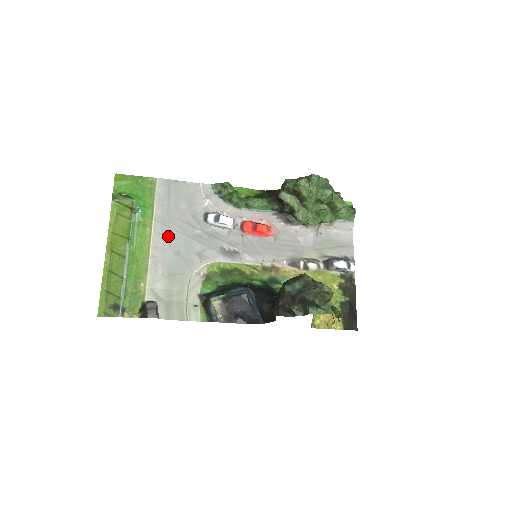
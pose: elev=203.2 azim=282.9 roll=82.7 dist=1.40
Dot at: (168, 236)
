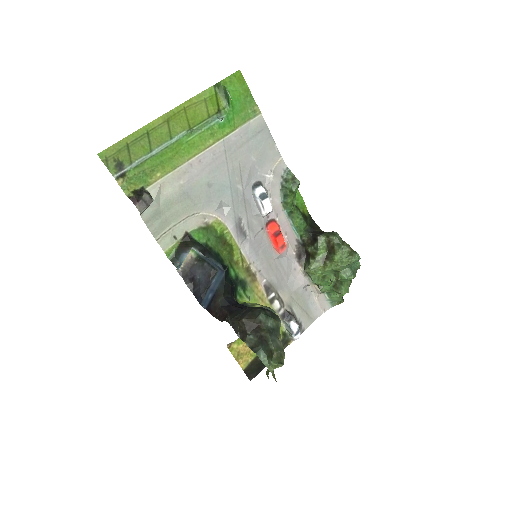
Dot at: (218, 164)
